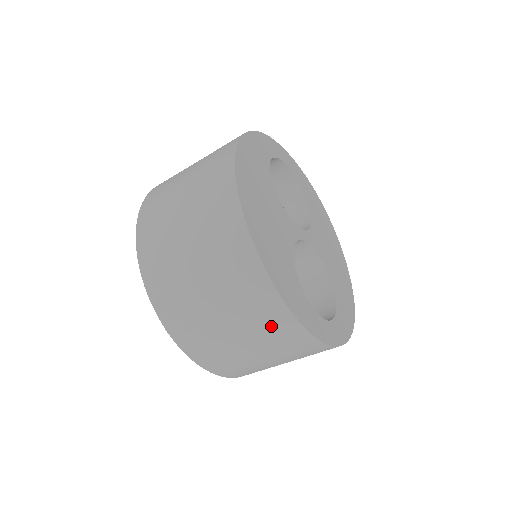
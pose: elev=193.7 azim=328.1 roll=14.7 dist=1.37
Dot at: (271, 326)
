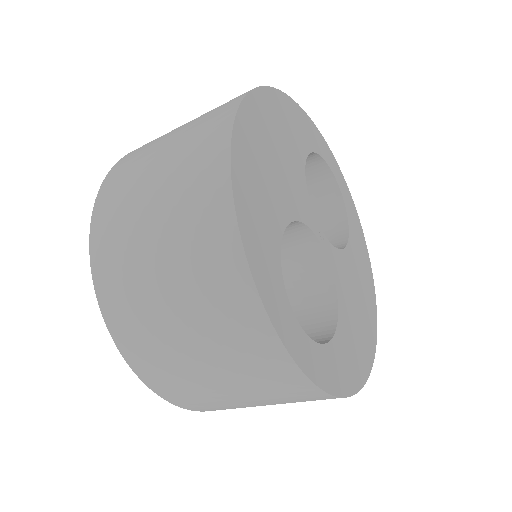
Dot at: (208, 261)
